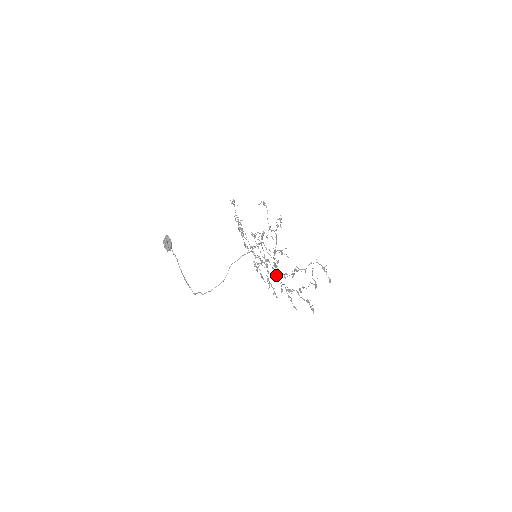
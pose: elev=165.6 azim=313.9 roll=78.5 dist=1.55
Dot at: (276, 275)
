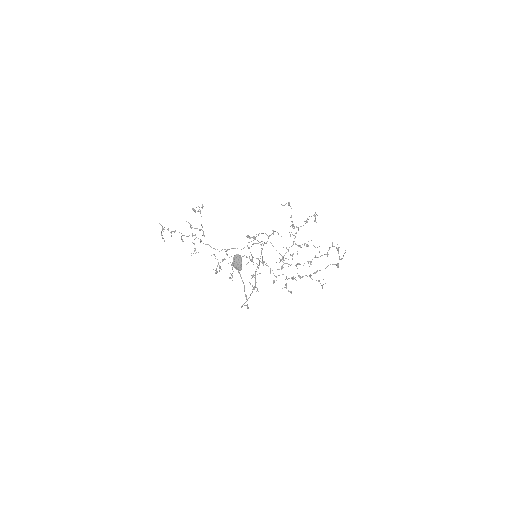
Dot at: (282, 268)
